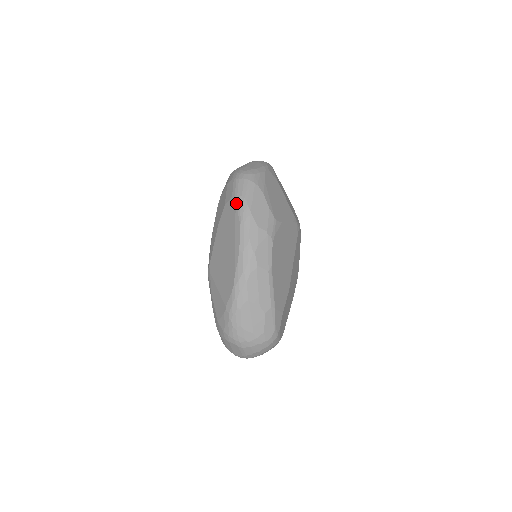
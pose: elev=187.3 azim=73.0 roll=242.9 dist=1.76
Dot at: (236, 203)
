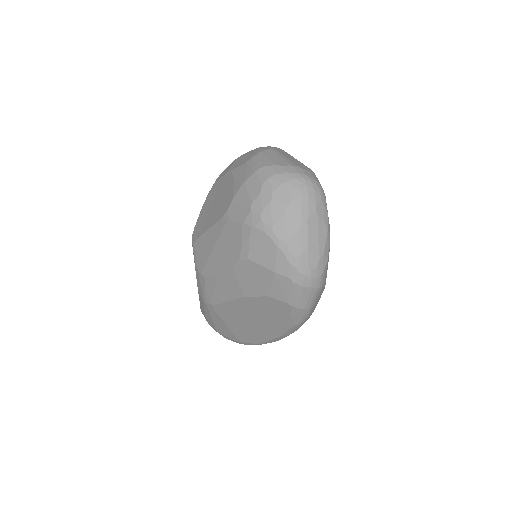
Dot at: (294, 313)
